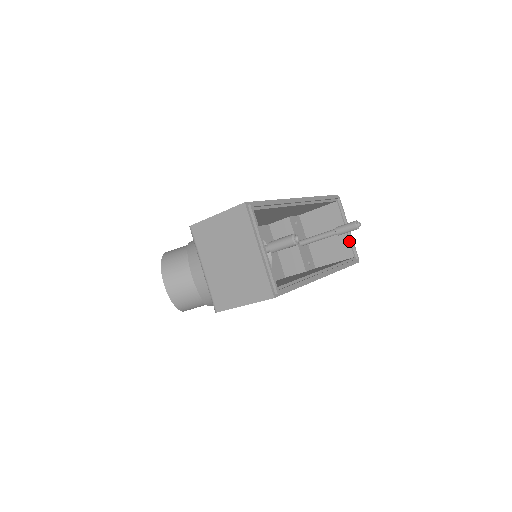
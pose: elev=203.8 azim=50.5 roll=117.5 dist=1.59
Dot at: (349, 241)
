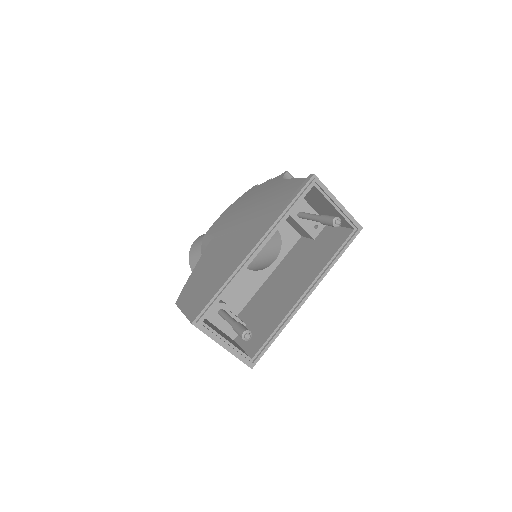
Dot at: (343, 217)
